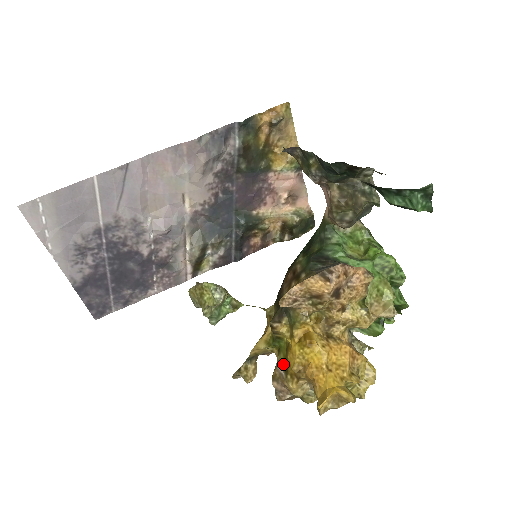
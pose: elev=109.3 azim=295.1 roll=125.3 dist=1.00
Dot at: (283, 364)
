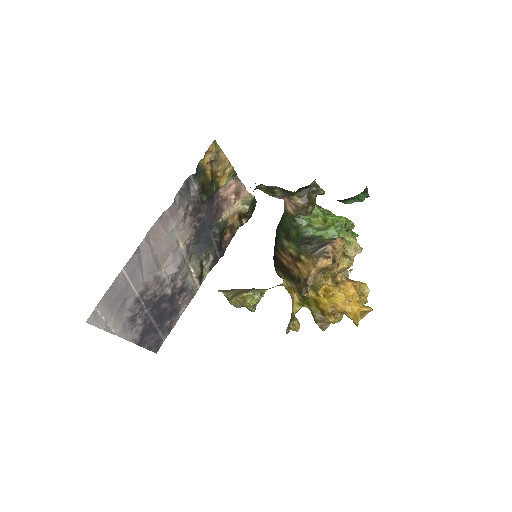
Dot at: (318, 311)
